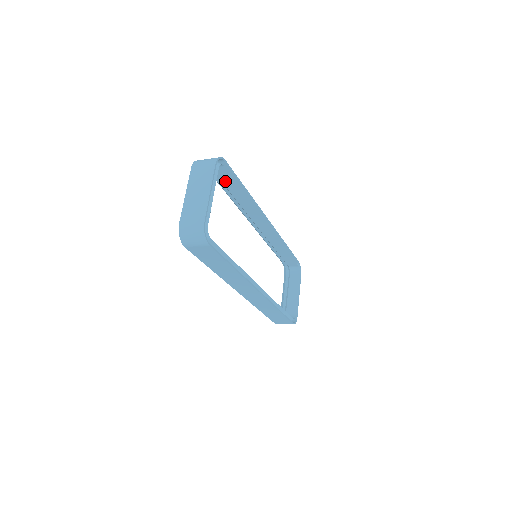
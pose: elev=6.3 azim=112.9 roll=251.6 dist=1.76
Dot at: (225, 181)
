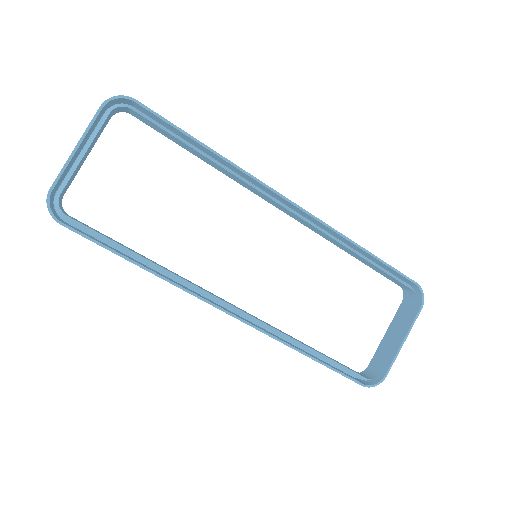
Dot at: (164, 134)
